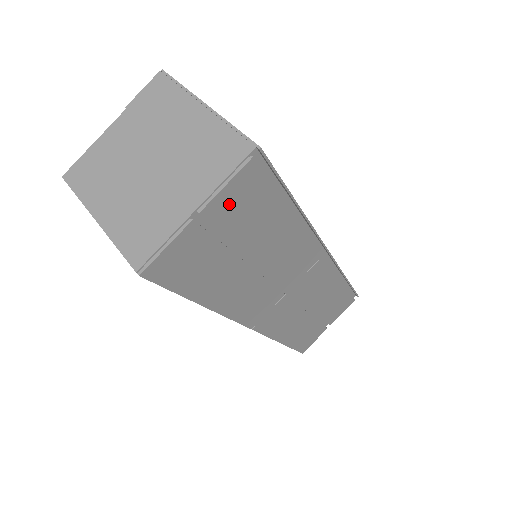
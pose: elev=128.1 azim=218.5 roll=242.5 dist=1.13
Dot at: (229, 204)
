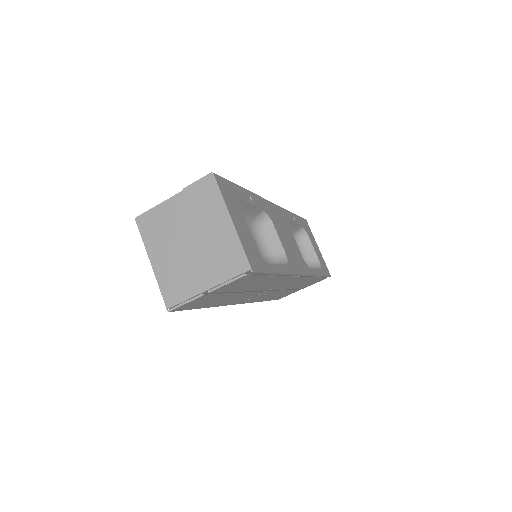
Dot at: (228, 286)
